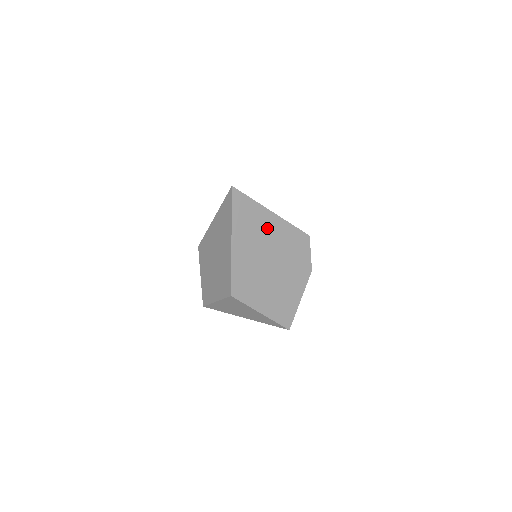
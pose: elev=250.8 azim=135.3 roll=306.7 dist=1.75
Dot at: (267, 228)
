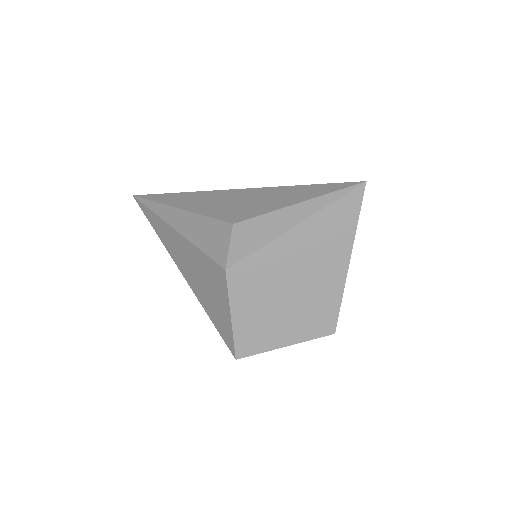
Dot at: occluded
